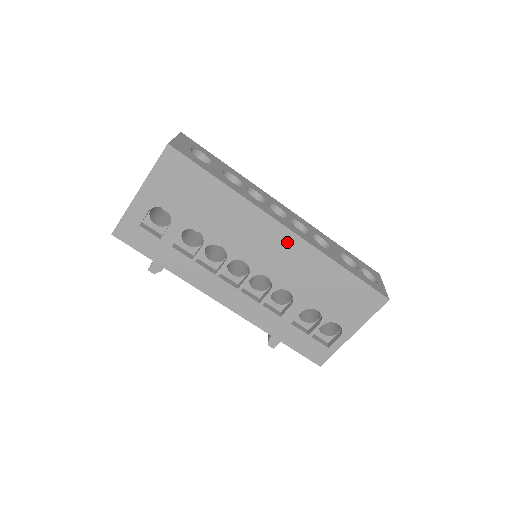
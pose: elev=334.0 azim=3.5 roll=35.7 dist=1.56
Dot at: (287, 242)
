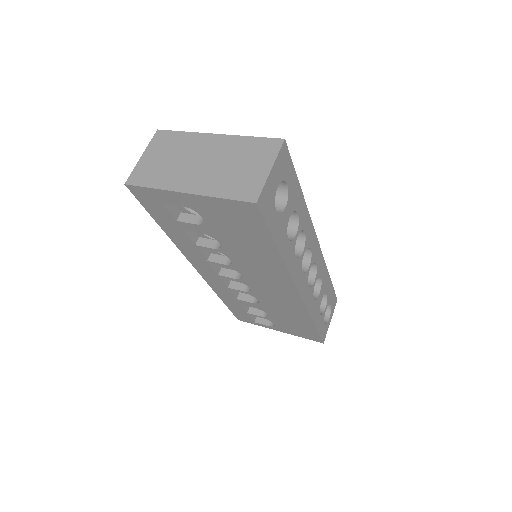
Dot at: (289, 295)
